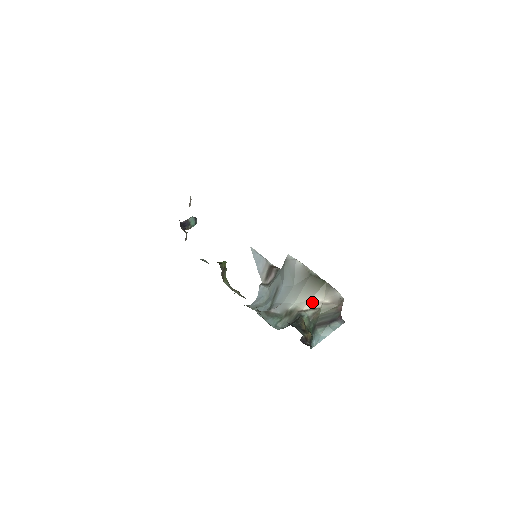
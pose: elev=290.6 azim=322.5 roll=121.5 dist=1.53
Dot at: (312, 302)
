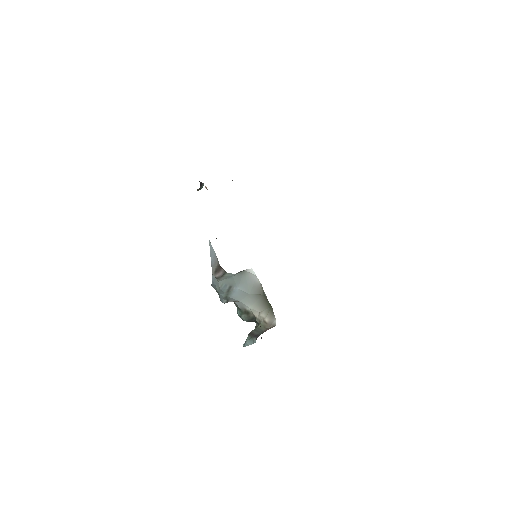
Dot at: (260, 314)
